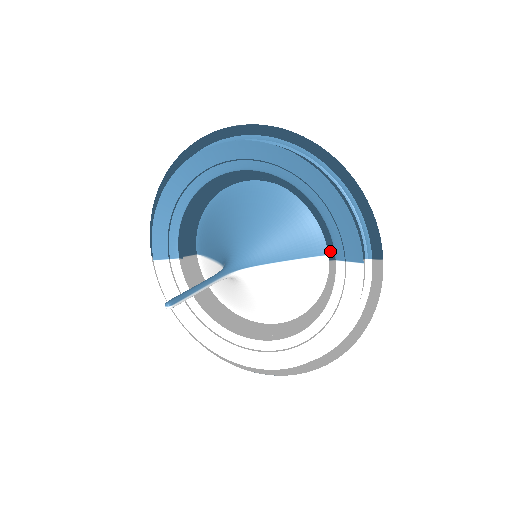
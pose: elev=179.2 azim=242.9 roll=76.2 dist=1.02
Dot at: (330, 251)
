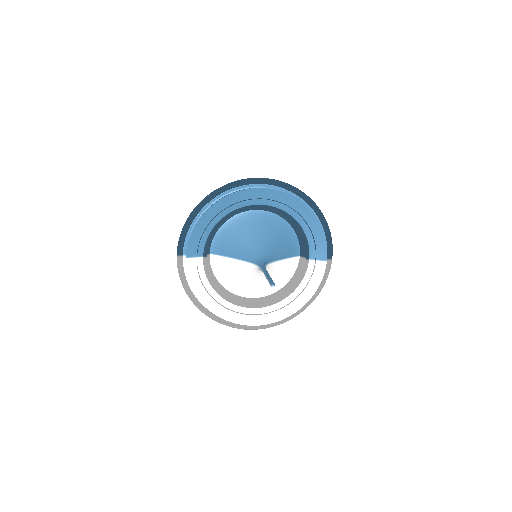
Dot at: (307, 254)
